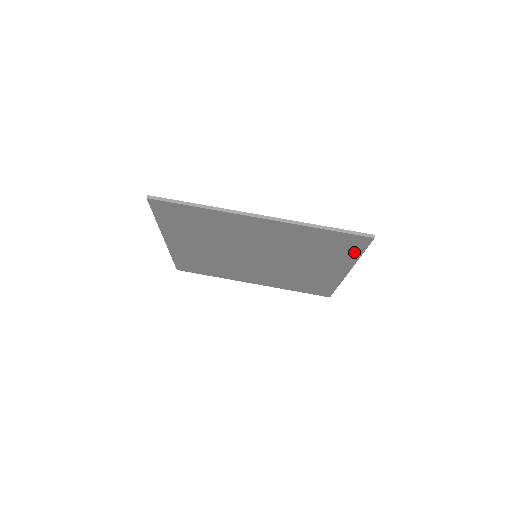
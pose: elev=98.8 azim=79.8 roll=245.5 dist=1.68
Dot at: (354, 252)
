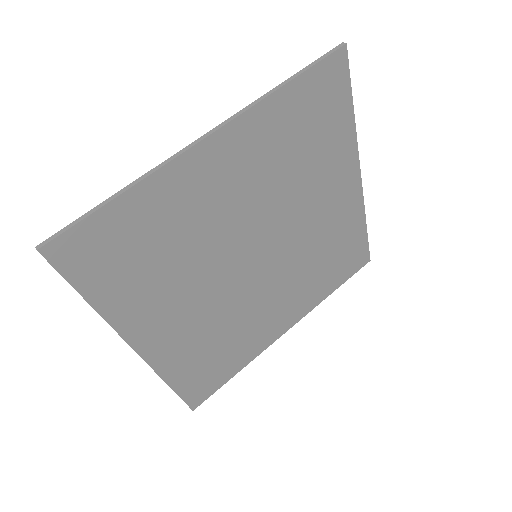
Dot at: (343, 110)
